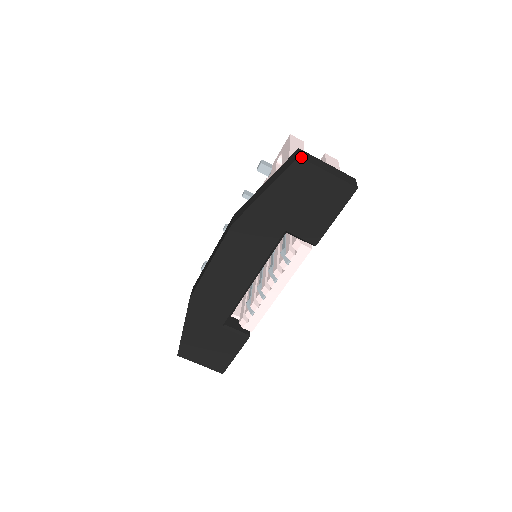
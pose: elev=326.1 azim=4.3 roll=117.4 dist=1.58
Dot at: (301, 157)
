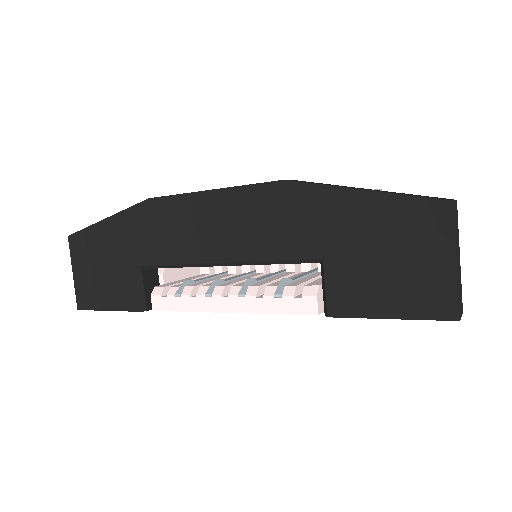
Dot at: (454, 205)
